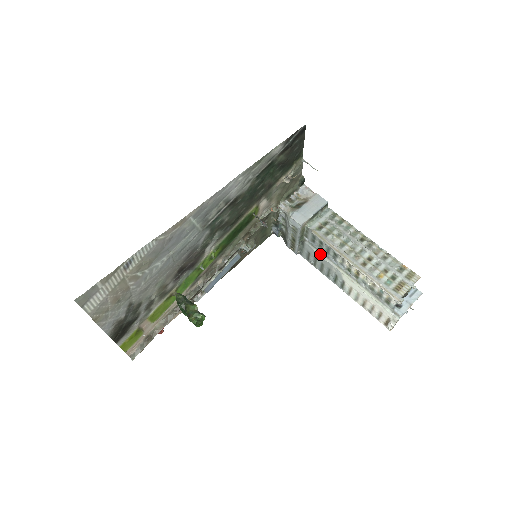
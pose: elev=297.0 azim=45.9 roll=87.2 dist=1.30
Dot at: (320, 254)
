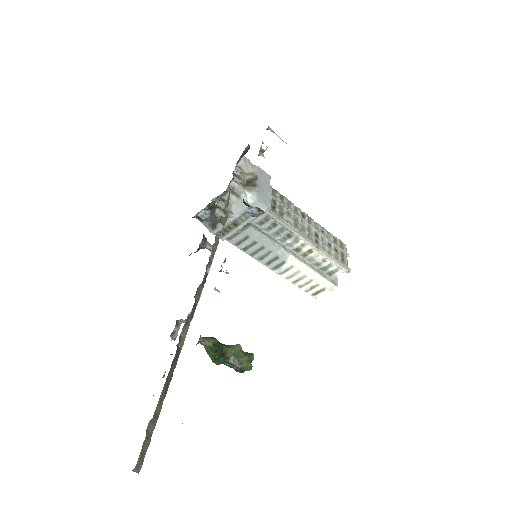
Dot at: (268, 237)
